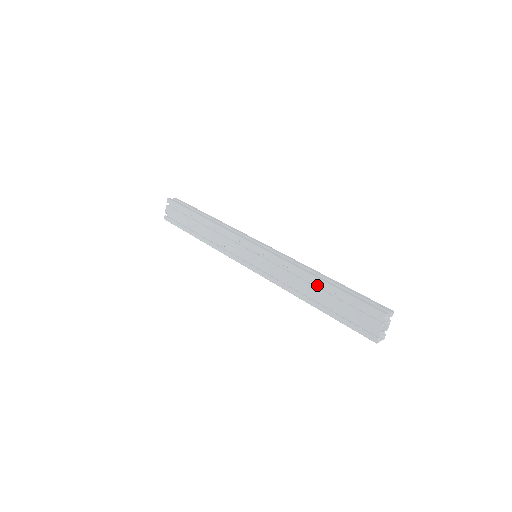
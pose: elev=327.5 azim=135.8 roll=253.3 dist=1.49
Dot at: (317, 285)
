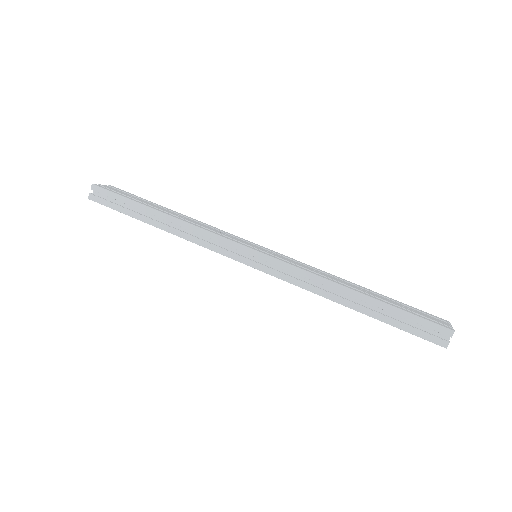
Dot at: occluded
